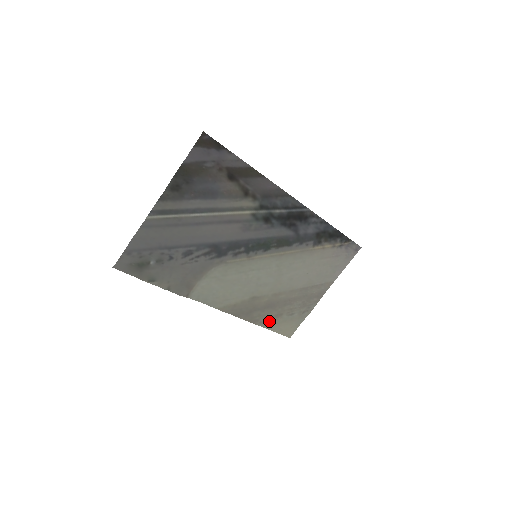
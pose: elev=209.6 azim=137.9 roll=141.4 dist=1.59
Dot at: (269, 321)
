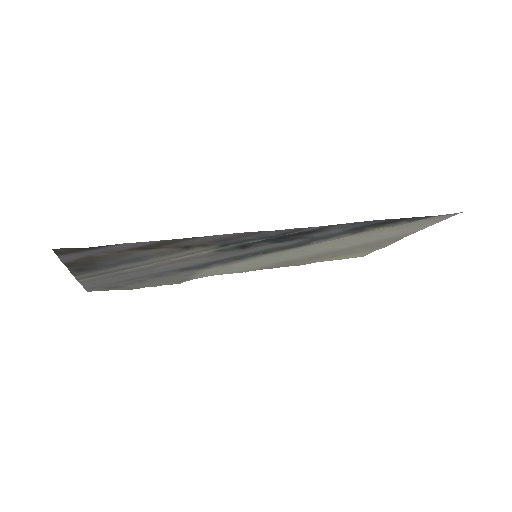
Dot at: (321, 260)
